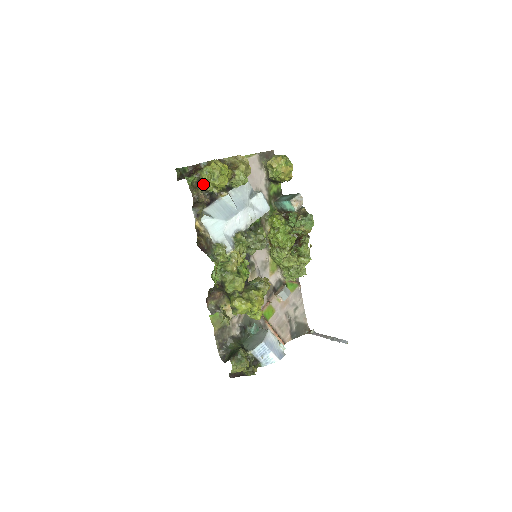
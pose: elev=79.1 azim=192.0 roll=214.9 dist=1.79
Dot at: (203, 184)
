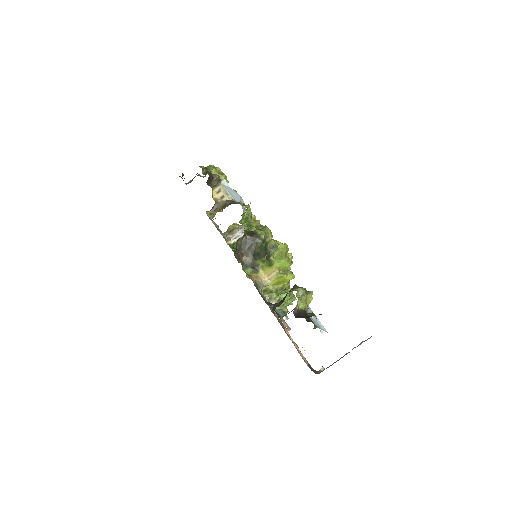
Dot at: occluded
